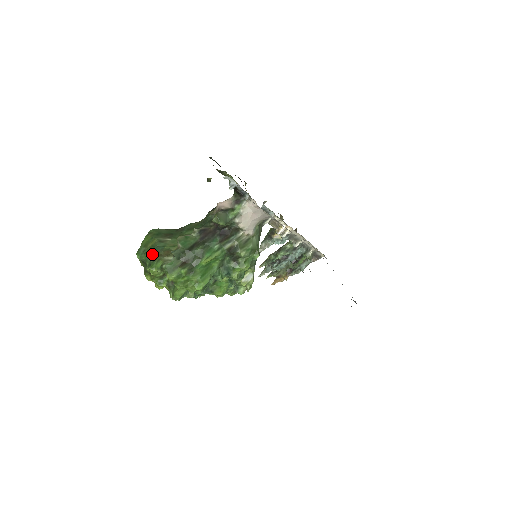
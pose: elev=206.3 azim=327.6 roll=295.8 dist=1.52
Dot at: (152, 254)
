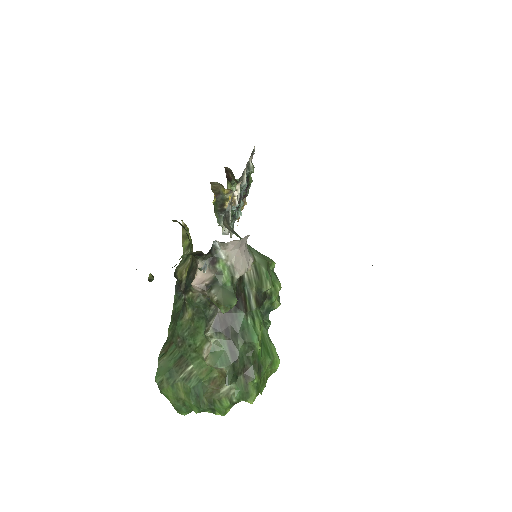
Dot at: (201, 402)
